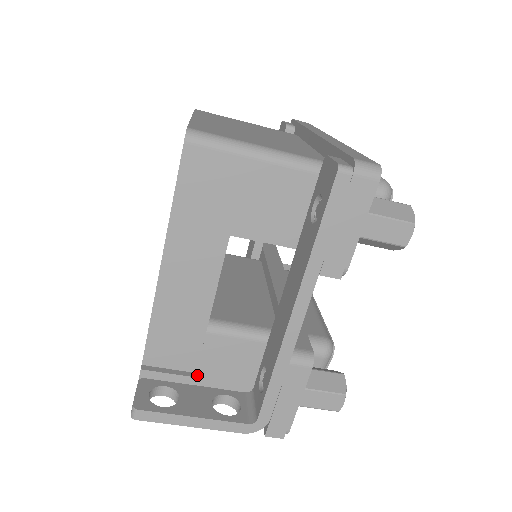
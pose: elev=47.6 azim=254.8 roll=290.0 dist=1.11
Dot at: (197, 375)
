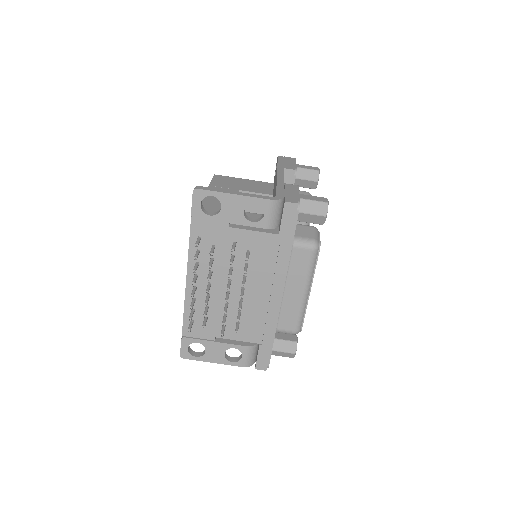
Dot at: occluded
